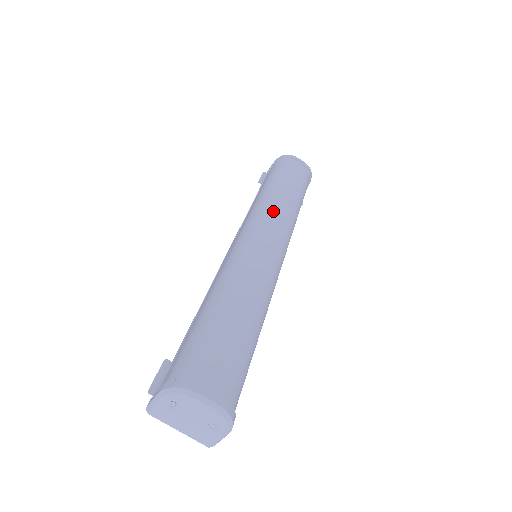
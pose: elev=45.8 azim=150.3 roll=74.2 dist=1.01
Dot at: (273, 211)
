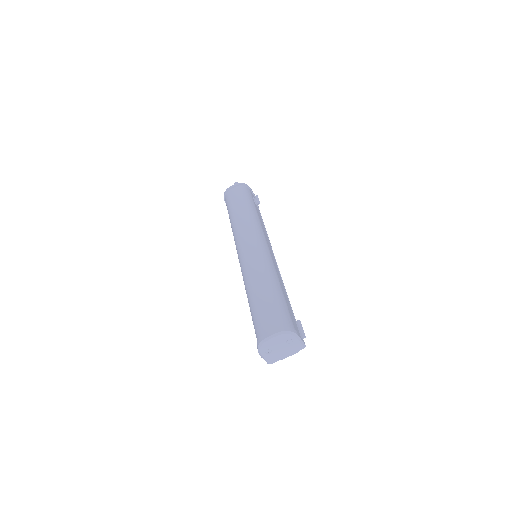
Dot at: (239, 231)
